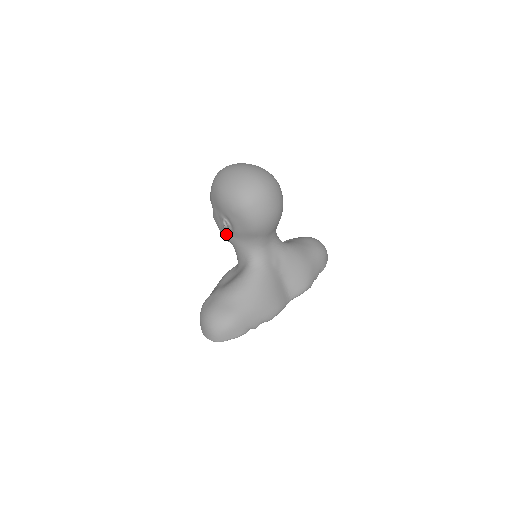
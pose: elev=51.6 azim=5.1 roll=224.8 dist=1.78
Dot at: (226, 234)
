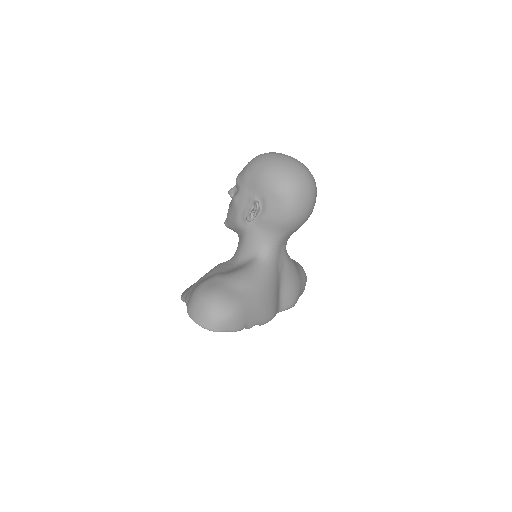
Dot at: (251, 218)
